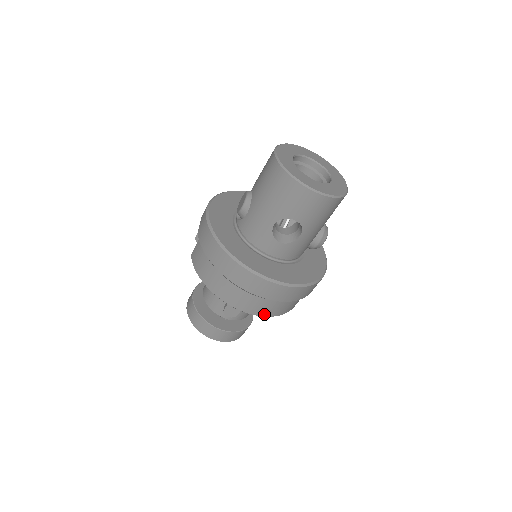
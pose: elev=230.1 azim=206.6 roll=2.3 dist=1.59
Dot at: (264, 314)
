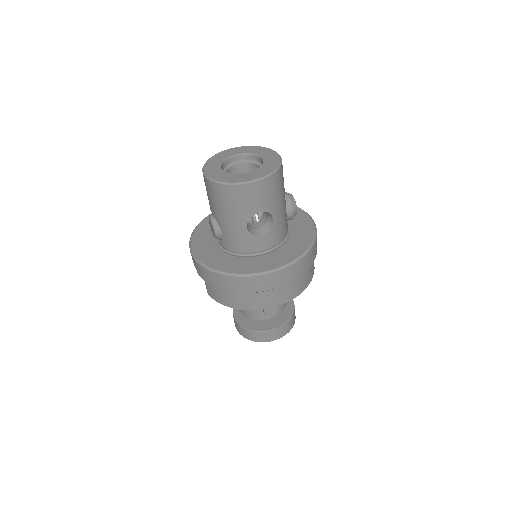
Dot at: (295, 295)
